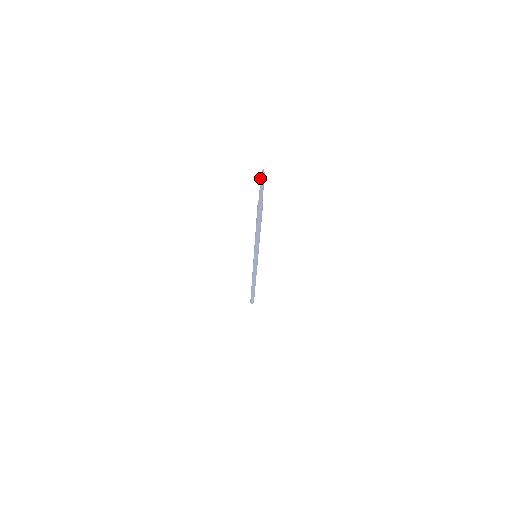
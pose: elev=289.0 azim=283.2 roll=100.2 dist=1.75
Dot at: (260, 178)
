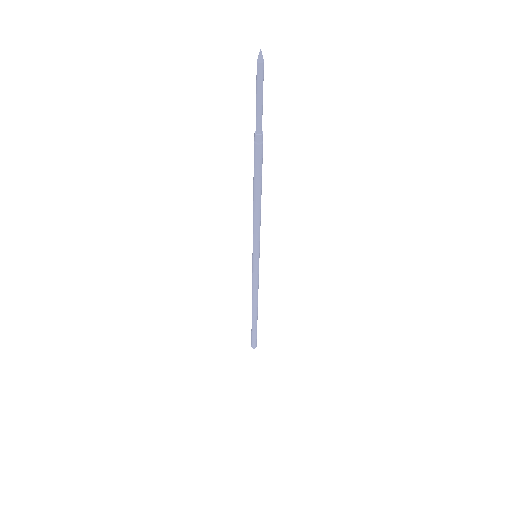
Dot at: (257, 76)
